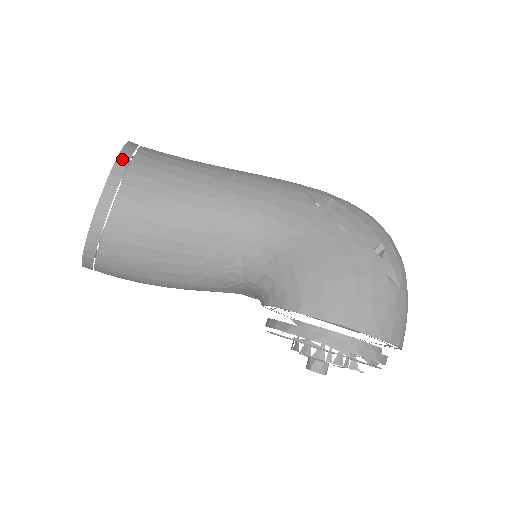
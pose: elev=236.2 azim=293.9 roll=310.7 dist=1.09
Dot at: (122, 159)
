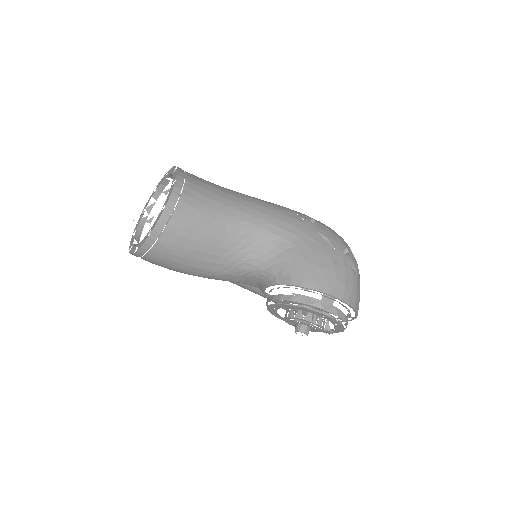
Dot at: (180, 177)
